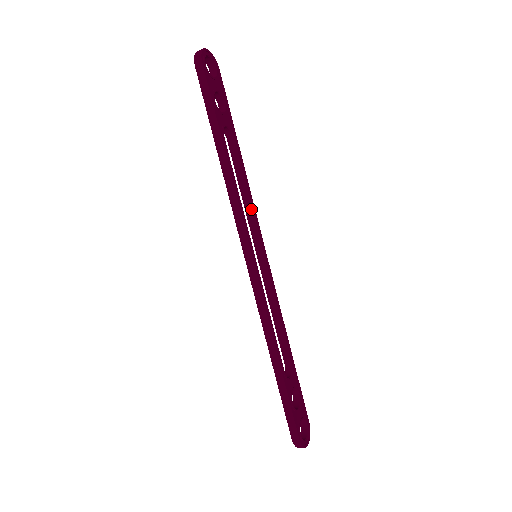
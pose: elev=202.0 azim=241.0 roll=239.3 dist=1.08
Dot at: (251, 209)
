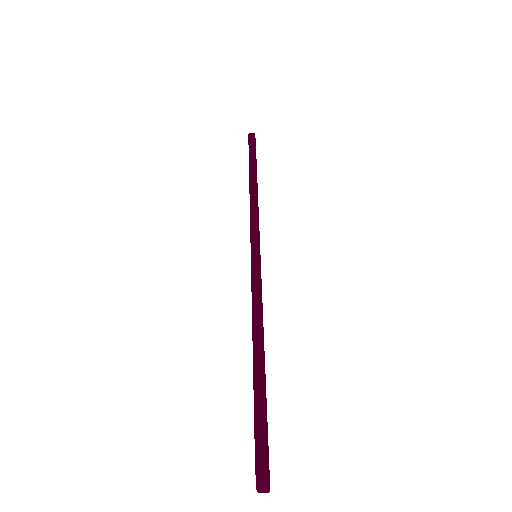
Dot at: occluded
